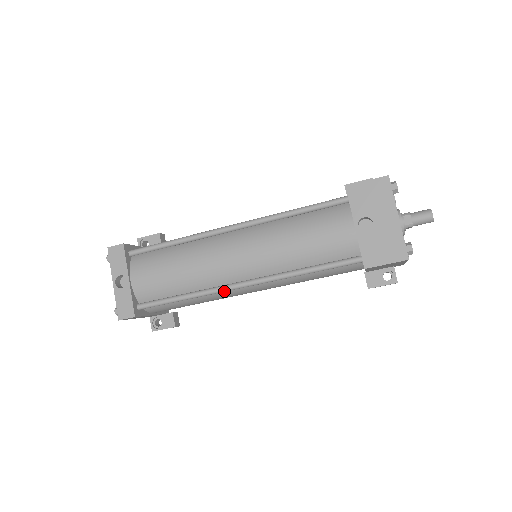
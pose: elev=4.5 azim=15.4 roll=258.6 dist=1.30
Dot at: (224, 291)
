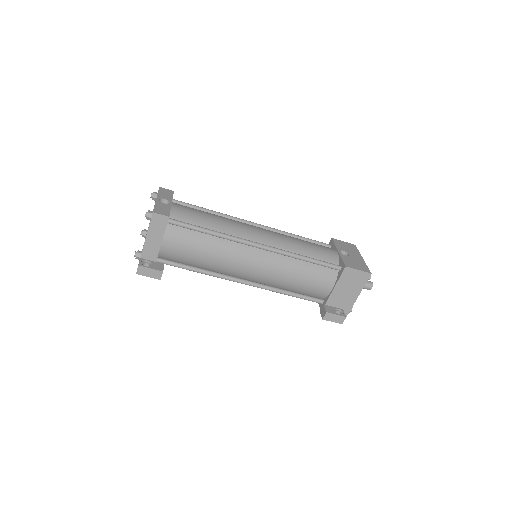
Dot at: (244, 242)
